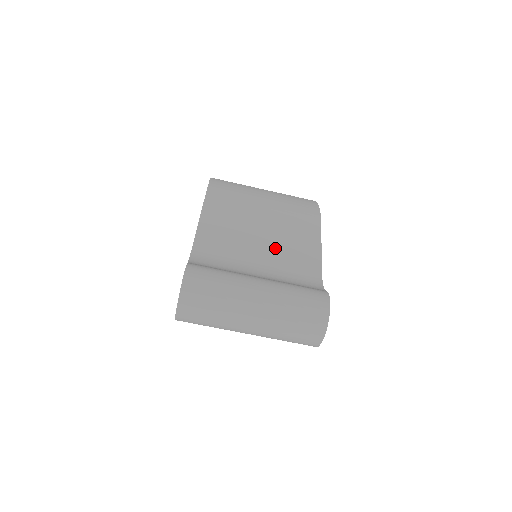
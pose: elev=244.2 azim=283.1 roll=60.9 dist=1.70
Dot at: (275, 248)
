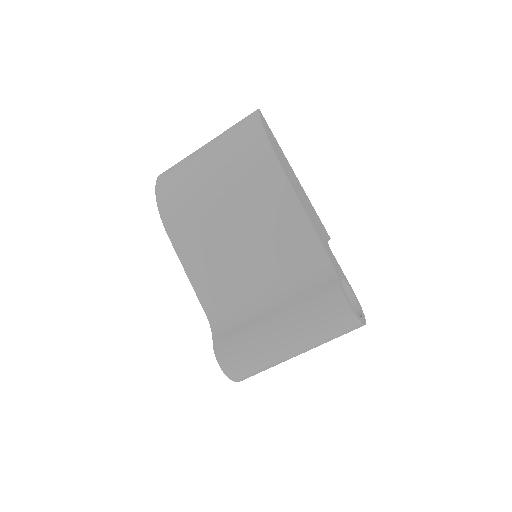
Dot at: (265, 251)
